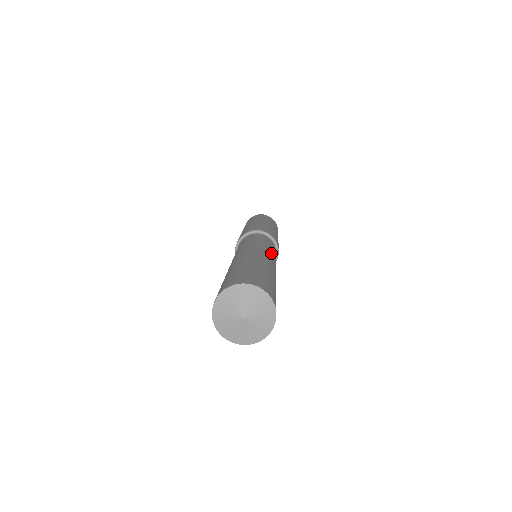
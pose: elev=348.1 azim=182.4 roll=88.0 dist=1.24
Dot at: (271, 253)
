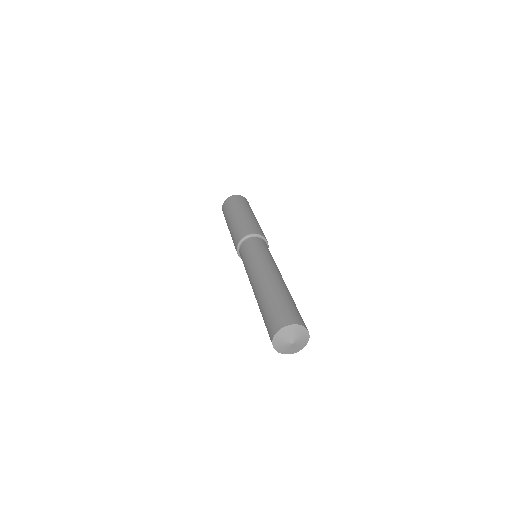
Dot at: (276, 265)
